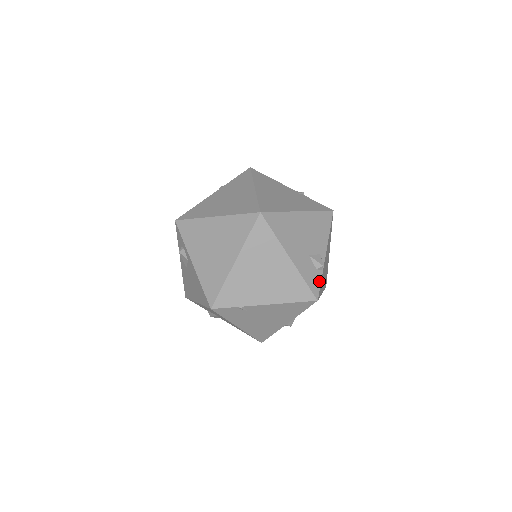
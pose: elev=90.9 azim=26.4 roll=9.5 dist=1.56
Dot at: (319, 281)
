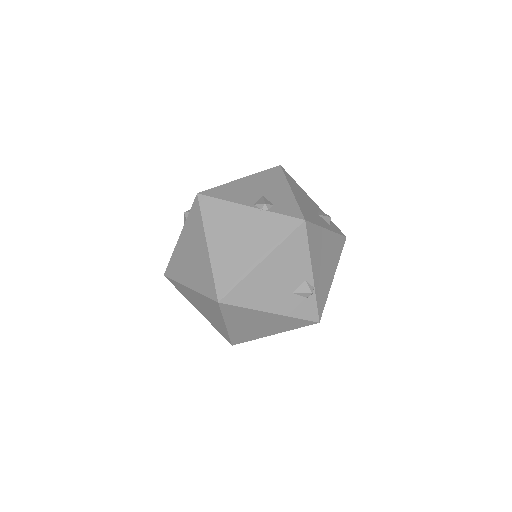
Dot at: (314, 305)
